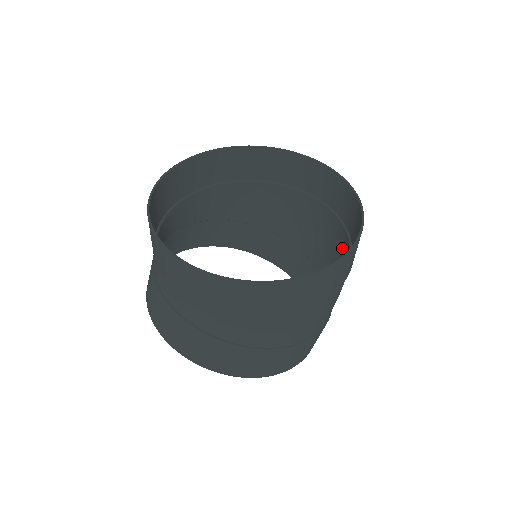
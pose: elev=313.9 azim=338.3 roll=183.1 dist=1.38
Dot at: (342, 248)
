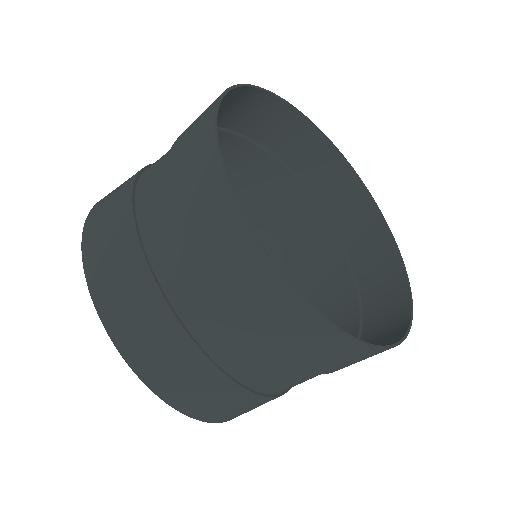
Dot at: (325, 260)
